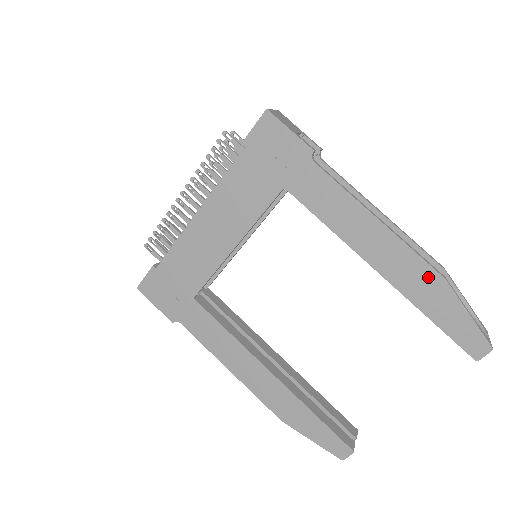
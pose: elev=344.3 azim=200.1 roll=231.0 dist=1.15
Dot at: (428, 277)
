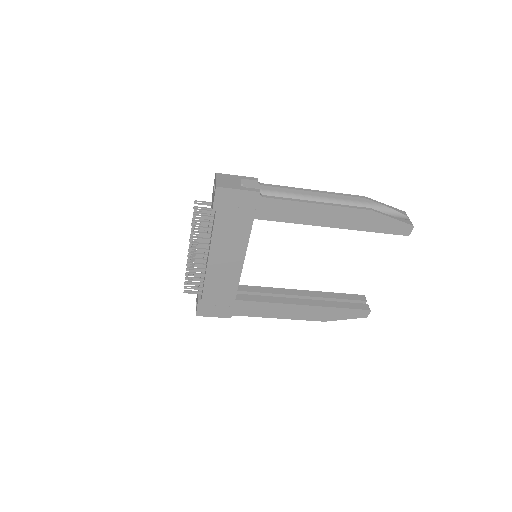
Dot at: (362, 215)
